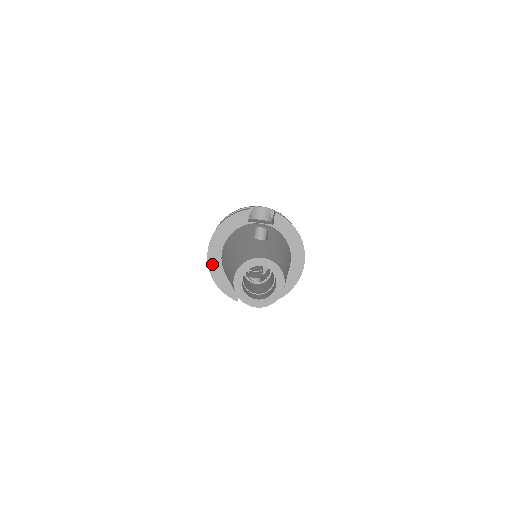
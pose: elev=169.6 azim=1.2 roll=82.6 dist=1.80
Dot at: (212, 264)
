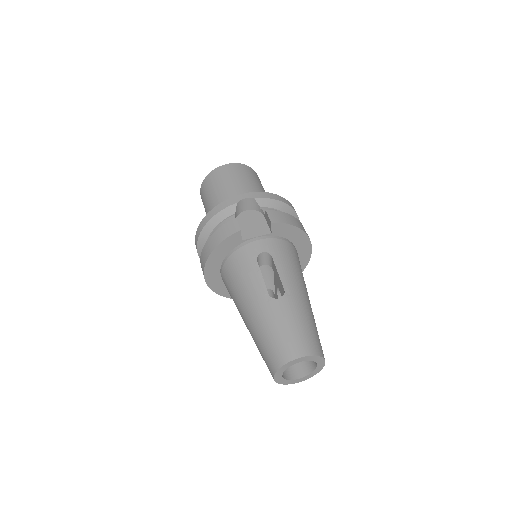
Dot at: (213, 285)
